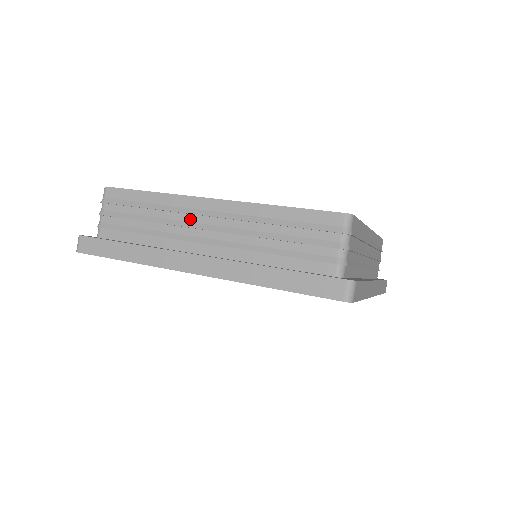
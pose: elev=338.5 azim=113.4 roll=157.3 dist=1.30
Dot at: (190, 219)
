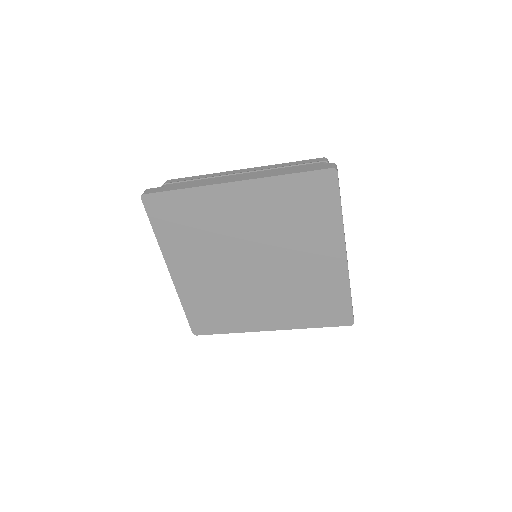
Dot at: occluded
